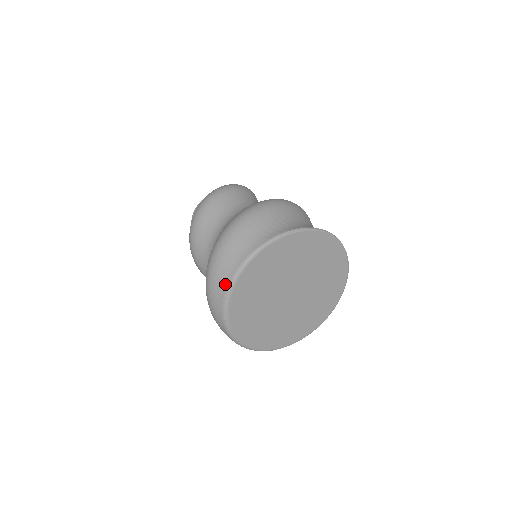
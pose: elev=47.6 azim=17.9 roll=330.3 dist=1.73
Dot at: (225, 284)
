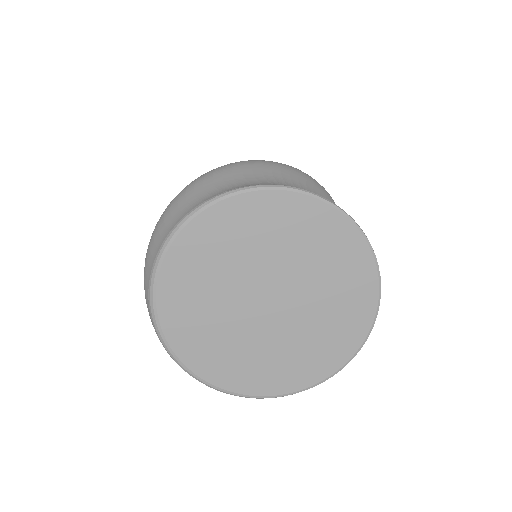
Dot at: (156, 252)
